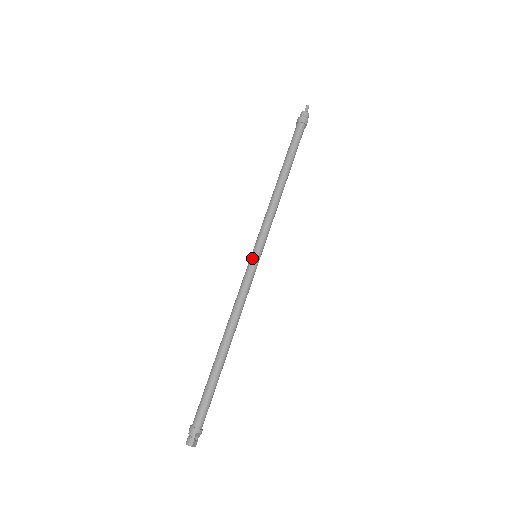
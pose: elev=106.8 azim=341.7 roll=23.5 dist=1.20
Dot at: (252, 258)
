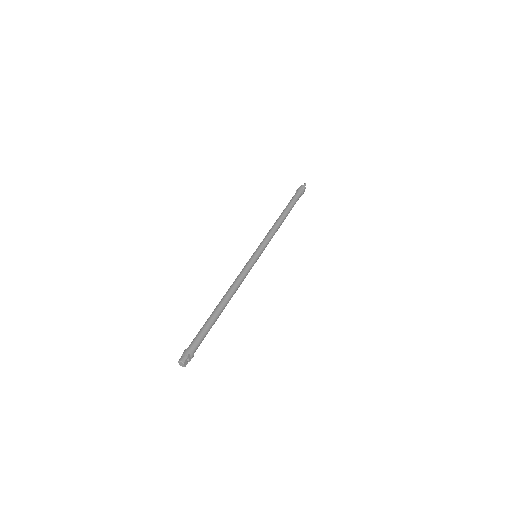
Dot at: (253, 255)
